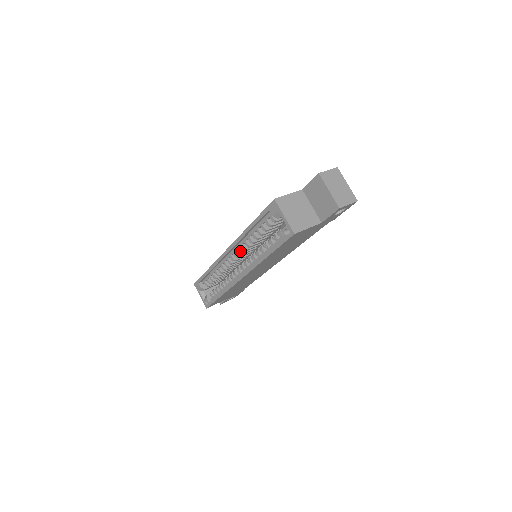
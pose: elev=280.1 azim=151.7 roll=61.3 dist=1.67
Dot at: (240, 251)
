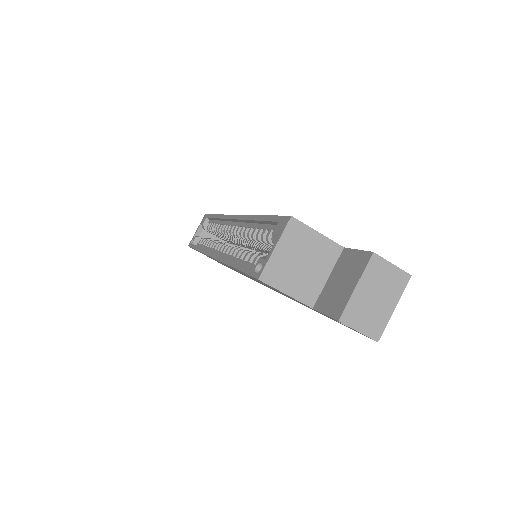
Dot at: (238, 231)
